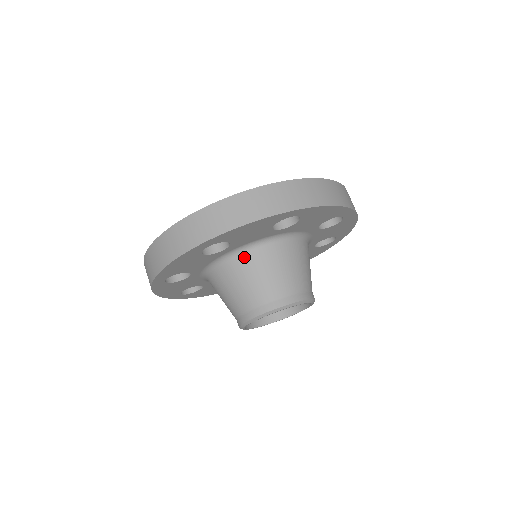
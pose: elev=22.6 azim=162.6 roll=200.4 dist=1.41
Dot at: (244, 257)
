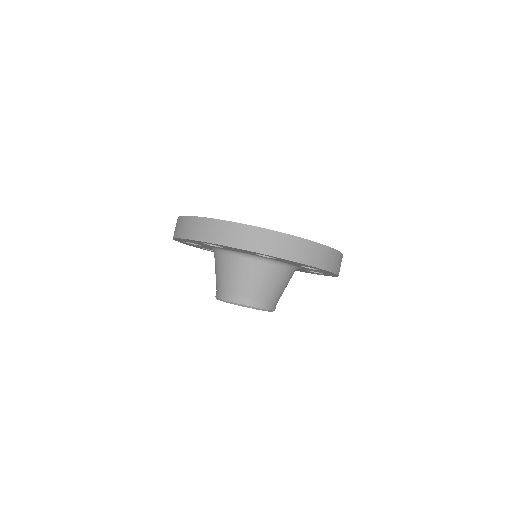
Dot at: (215, 255)
